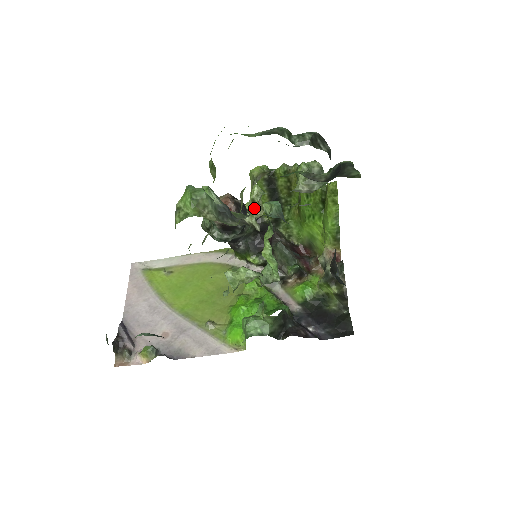
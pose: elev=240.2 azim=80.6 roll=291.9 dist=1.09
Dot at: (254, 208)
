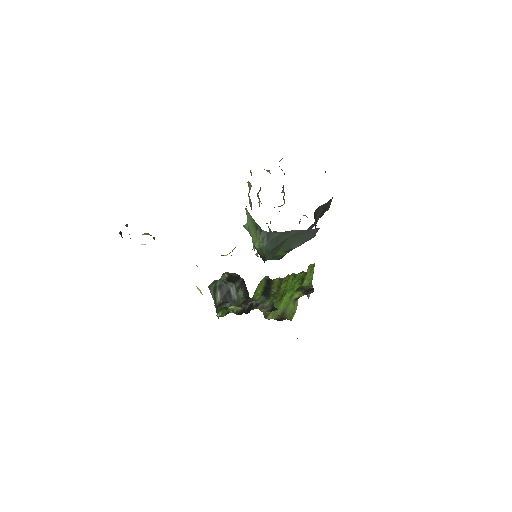
Dot at: occluded
